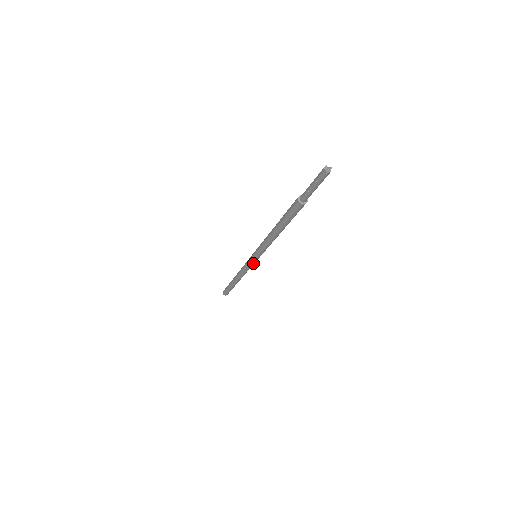
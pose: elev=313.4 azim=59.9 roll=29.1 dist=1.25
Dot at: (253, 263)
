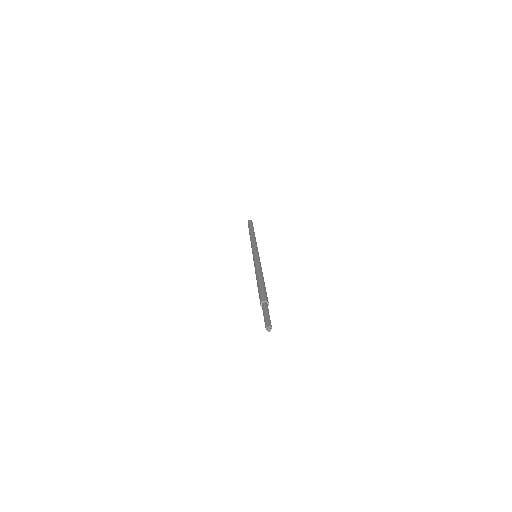
Dot at: occluded
